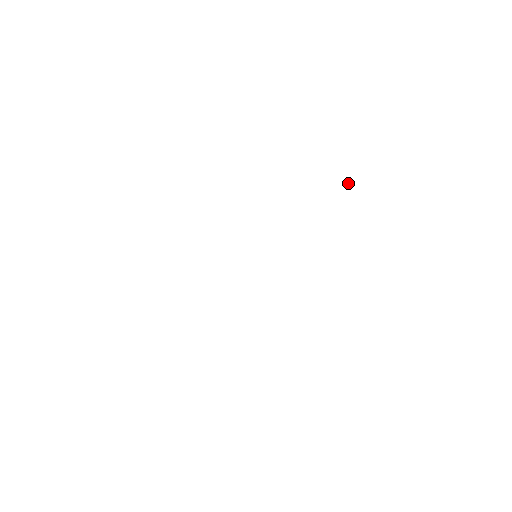
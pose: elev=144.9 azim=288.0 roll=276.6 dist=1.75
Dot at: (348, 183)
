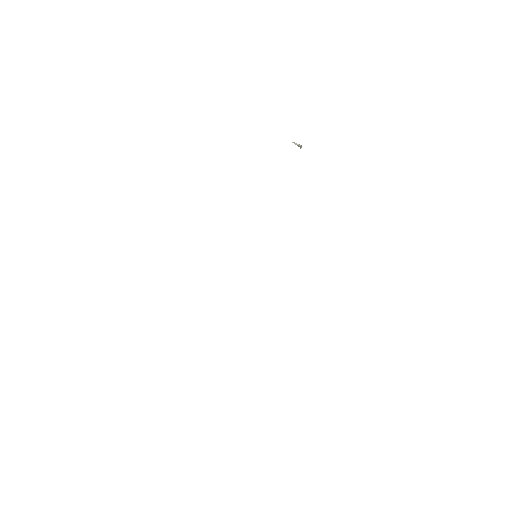
Dot at: (298, 145)
